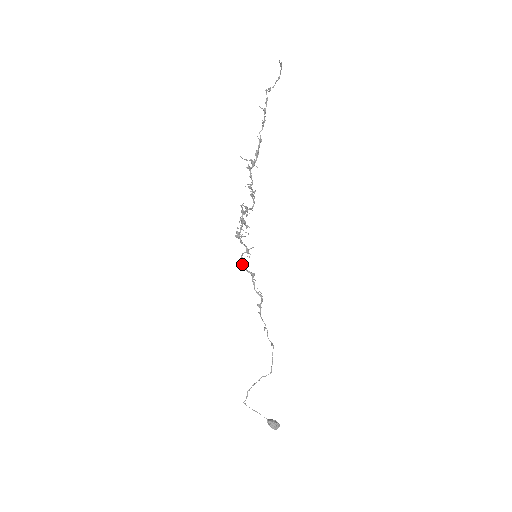
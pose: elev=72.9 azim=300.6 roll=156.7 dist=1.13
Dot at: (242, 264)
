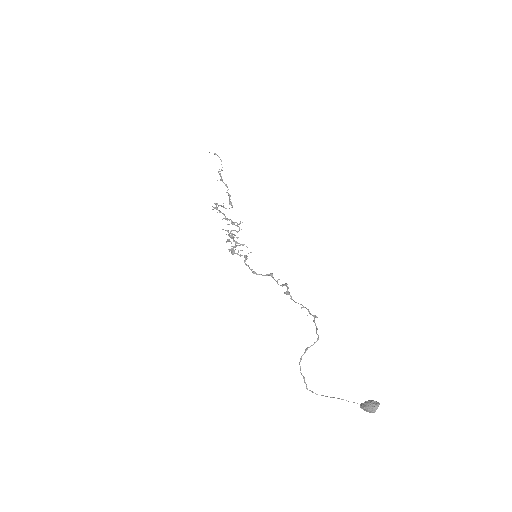
Dot at: (253, 272)
